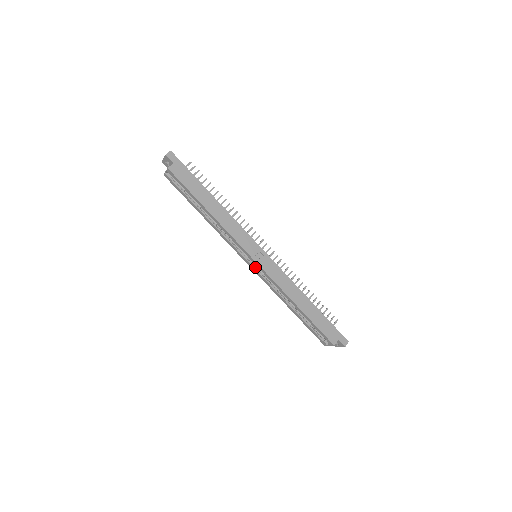
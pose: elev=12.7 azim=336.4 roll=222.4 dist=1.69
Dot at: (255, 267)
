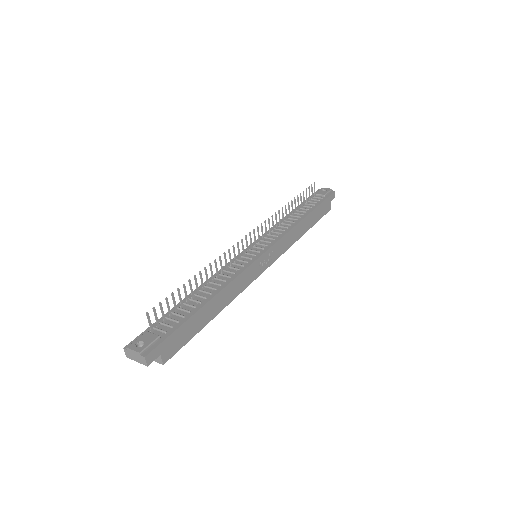
Dot at: occluded
